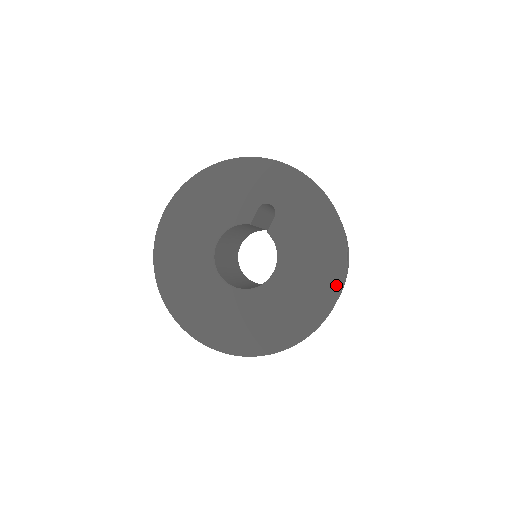
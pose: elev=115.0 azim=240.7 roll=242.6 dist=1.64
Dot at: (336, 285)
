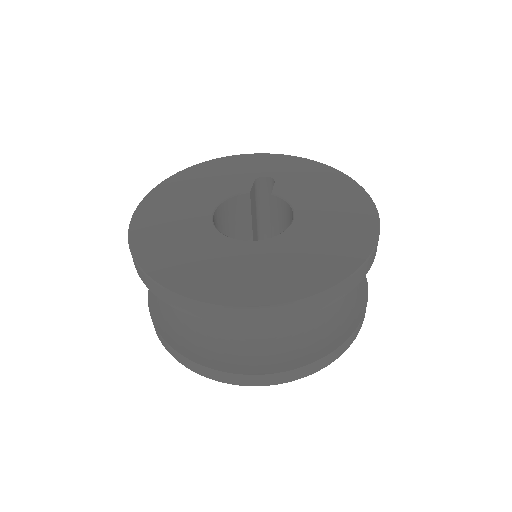
Dot at: (370, 213)
